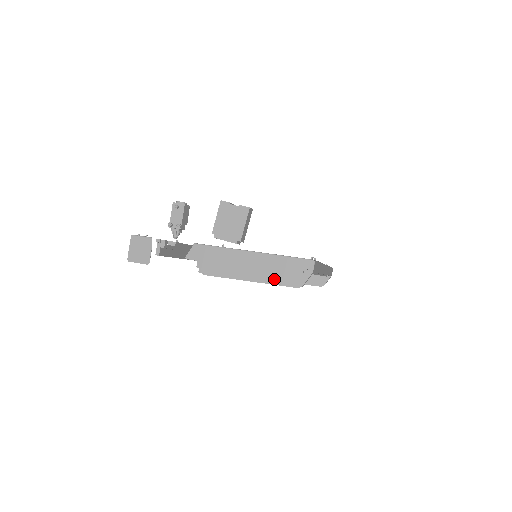
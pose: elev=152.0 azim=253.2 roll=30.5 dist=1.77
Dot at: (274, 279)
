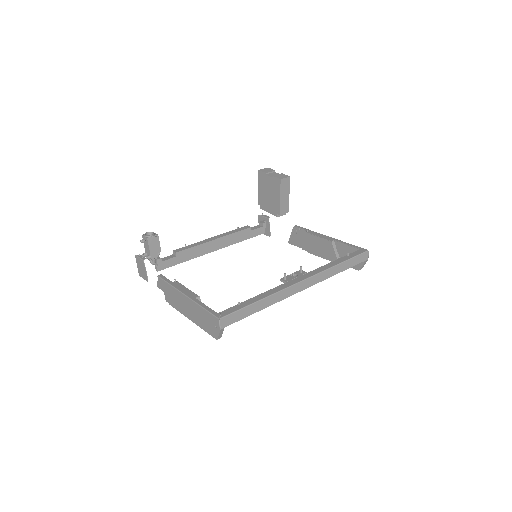
Dot at: (201, 325)
